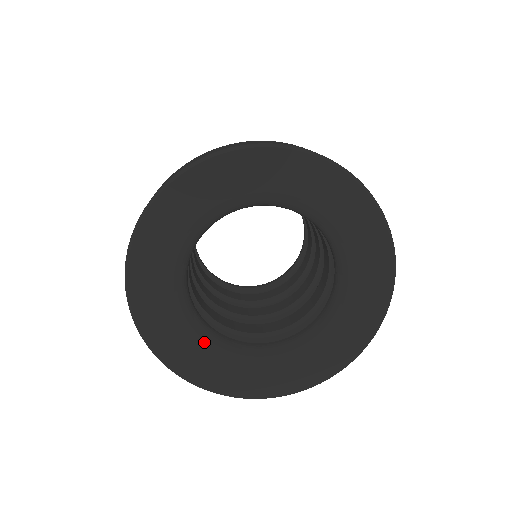
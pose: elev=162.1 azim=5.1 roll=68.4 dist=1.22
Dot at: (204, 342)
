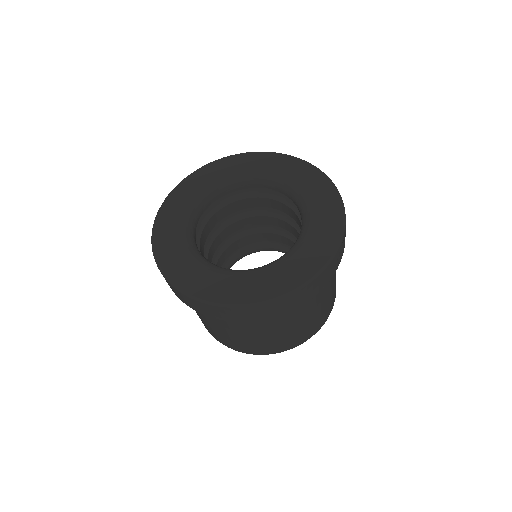
Dot at: (198, 260)
